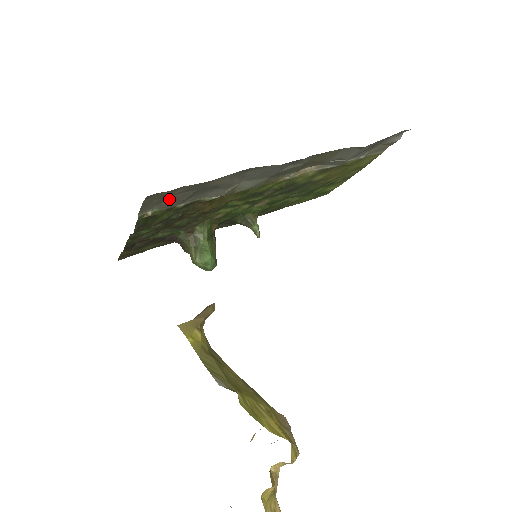
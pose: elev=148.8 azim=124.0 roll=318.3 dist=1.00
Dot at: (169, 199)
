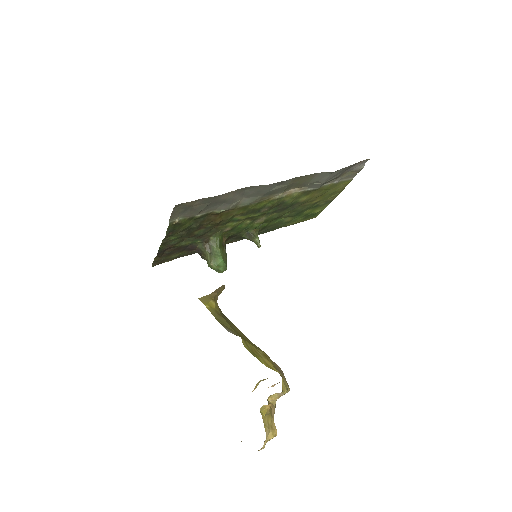
Dot at: (190, 209)
